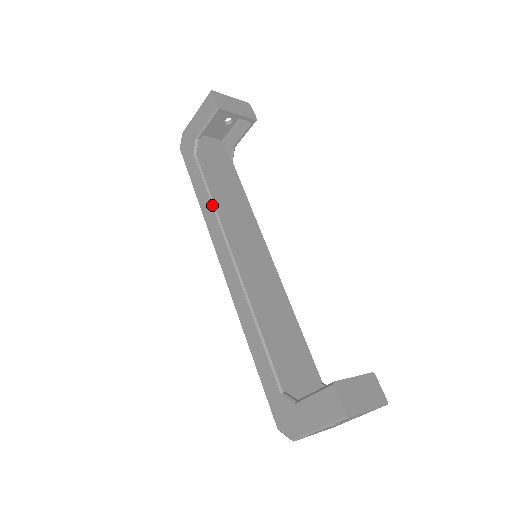
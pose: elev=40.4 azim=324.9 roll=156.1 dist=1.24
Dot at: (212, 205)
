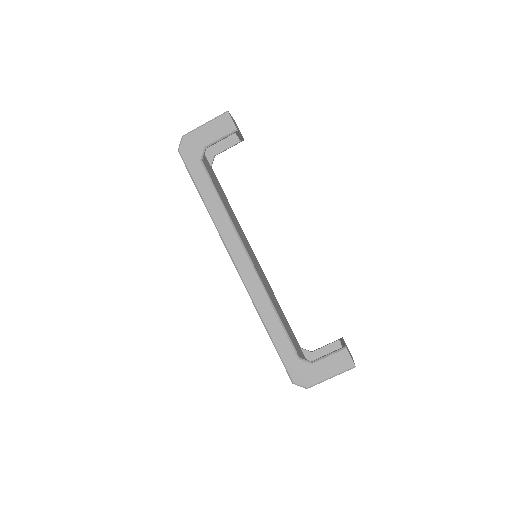
Dot at: (226, 211)
